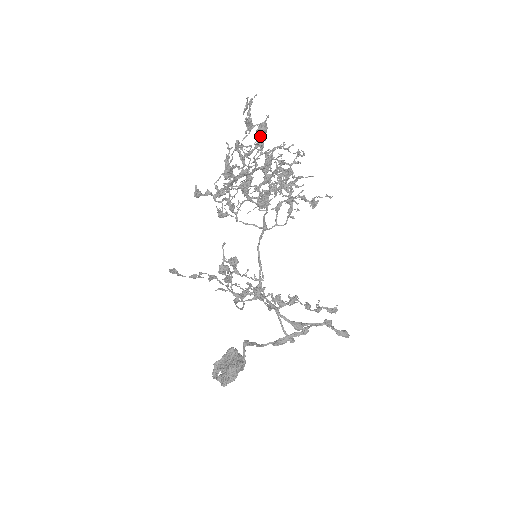
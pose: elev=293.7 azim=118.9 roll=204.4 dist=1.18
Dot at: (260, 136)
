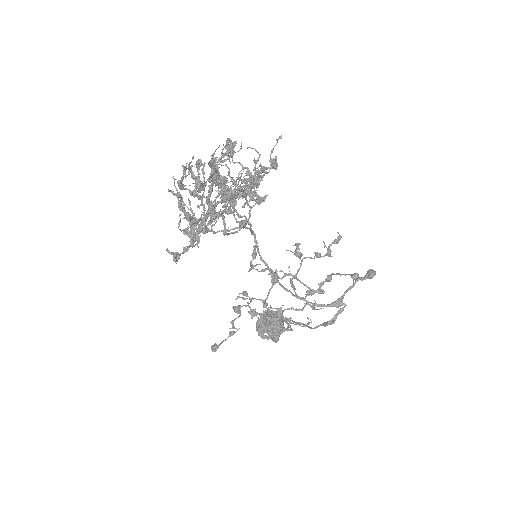
Dot at: (216, 185)
